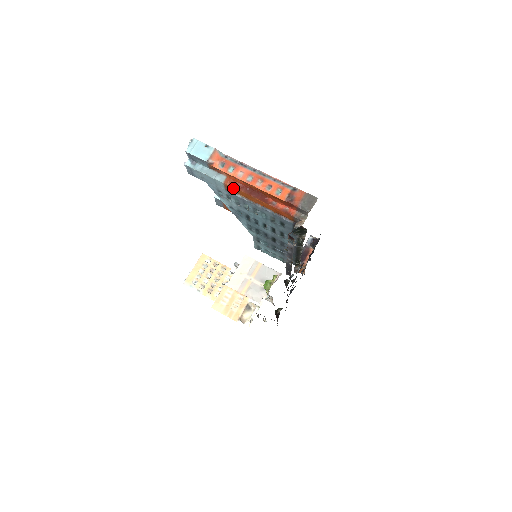
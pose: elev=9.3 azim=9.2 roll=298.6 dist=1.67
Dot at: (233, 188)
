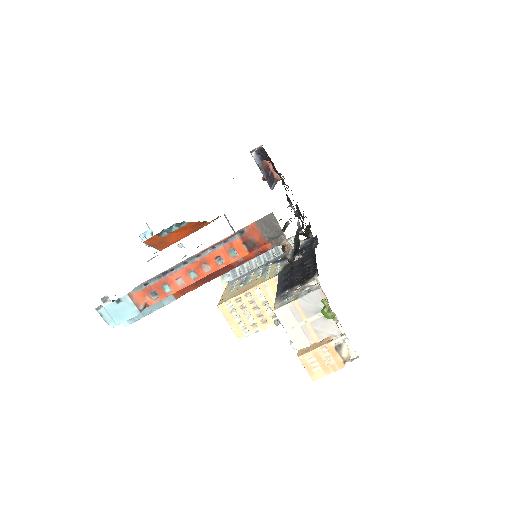
Dot at: (189, 291)
